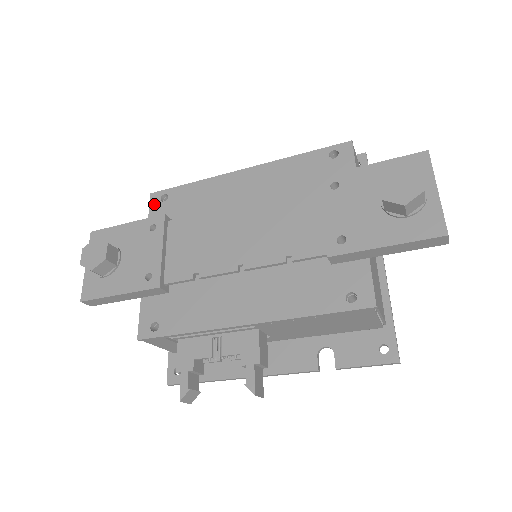
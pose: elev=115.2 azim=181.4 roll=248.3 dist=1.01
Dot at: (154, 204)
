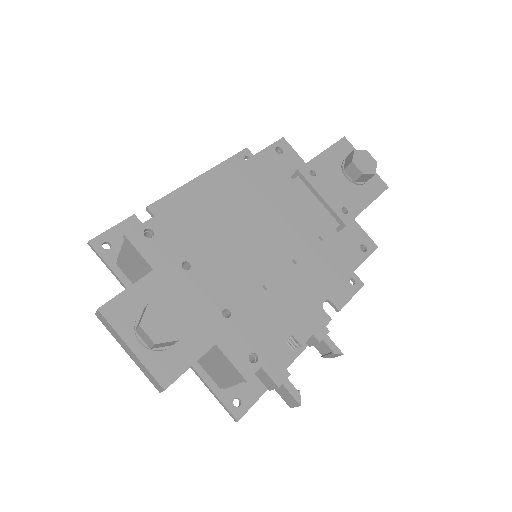
Dot at: (141, 244)
